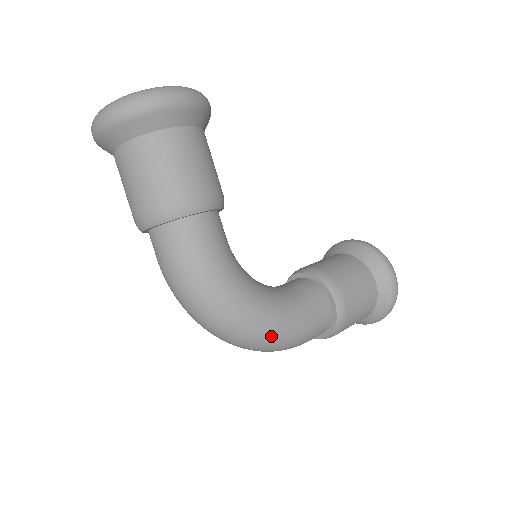
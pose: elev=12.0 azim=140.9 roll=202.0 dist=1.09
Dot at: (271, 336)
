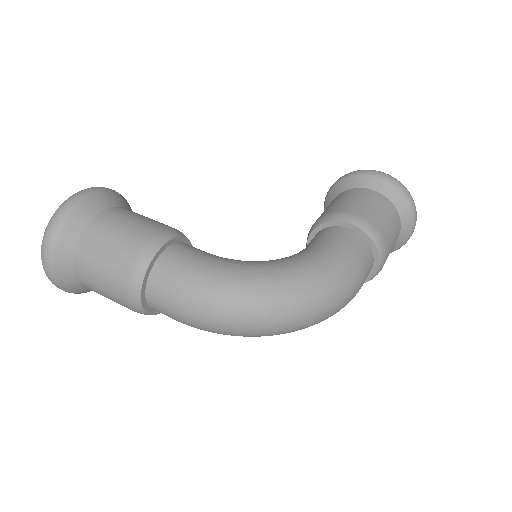
Dot at: (317, 283)
